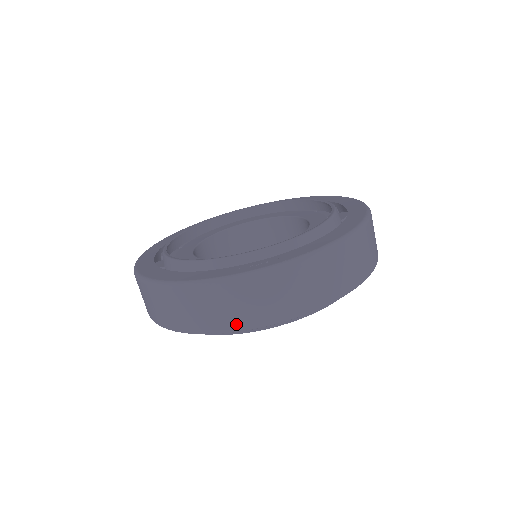
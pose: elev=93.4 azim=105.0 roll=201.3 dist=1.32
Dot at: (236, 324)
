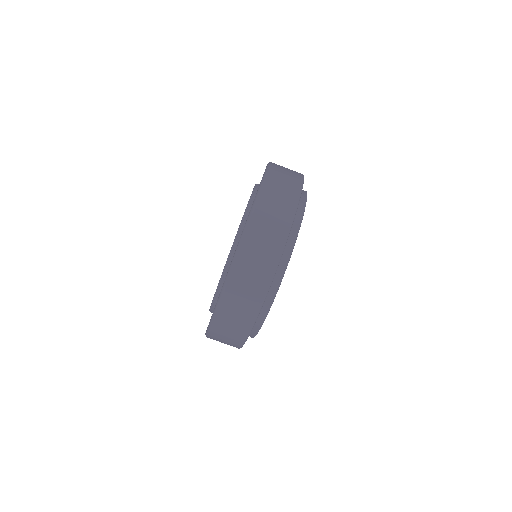
Dot at: (251, 316)
